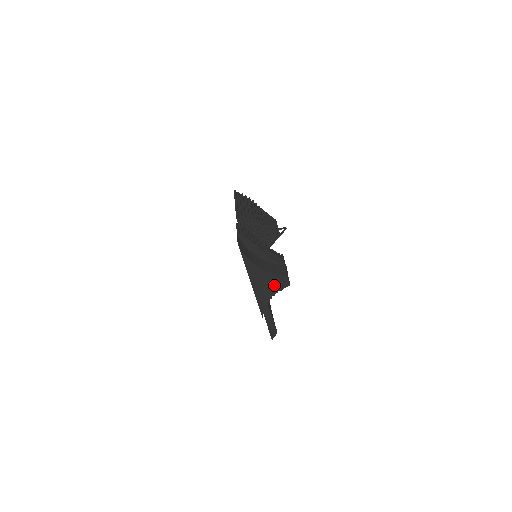
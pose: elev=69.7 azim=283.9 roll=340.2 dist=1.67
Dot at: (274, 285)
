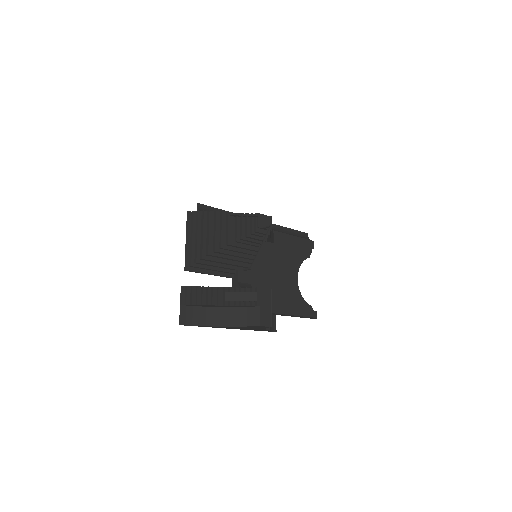
Dot at: (255, 327)
